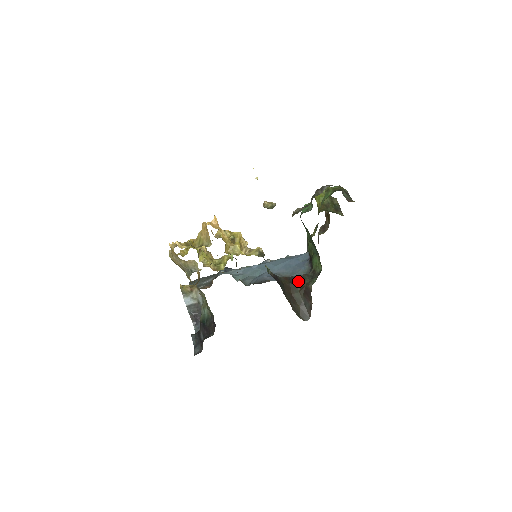
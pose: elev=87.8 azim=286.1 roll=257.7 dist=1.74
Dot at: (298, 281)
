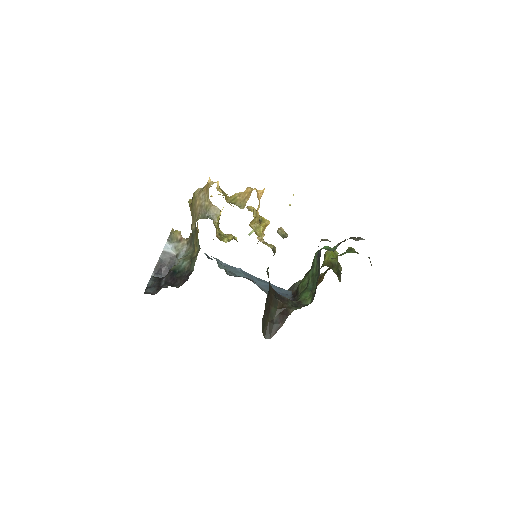
Dot at: (282, 300)
